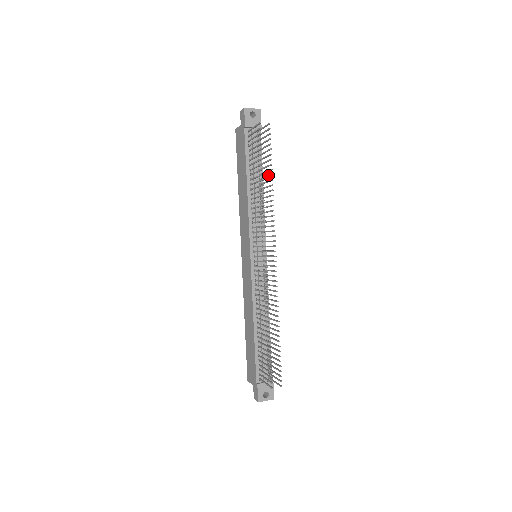
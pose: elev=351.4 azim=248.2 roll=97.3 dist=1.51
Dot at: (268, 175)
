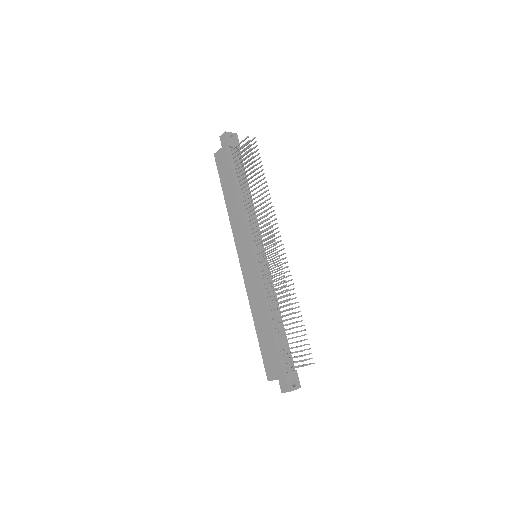
Dot at: occluded
